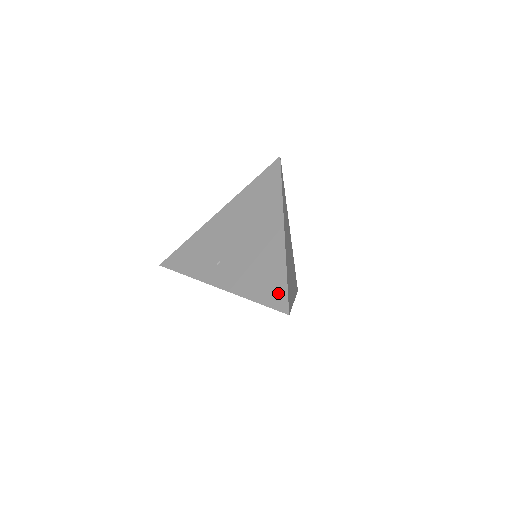
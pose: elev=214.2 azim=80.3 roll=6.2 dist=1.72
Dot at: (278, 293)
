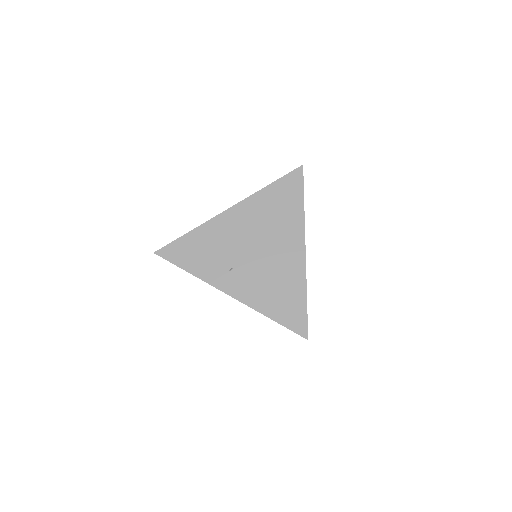
Dot at: (298, 317)
